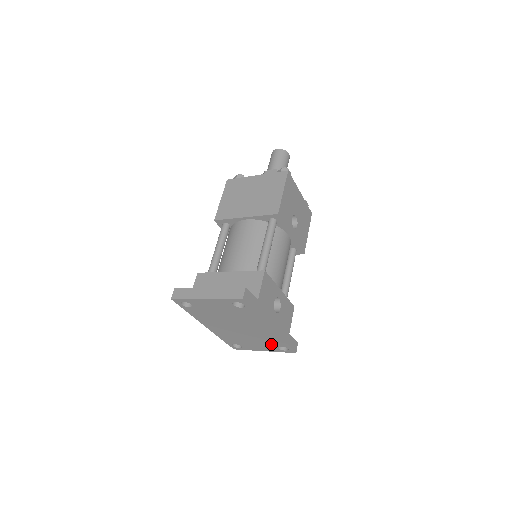
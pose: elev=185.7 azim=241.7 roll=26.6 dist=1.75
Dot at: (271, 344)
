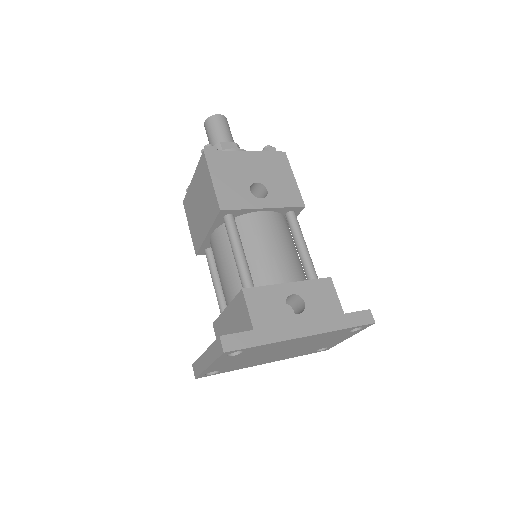
Dot at: (339, 335)
